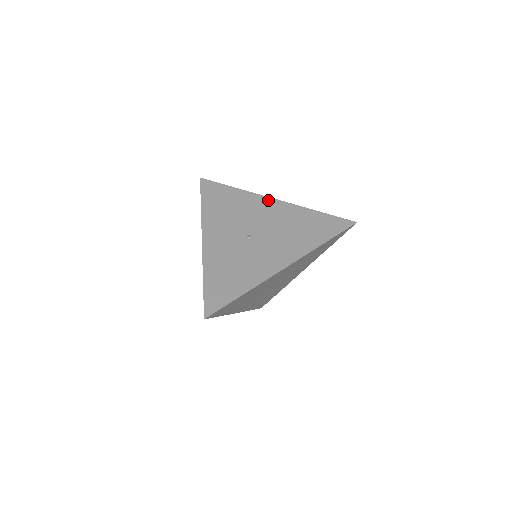
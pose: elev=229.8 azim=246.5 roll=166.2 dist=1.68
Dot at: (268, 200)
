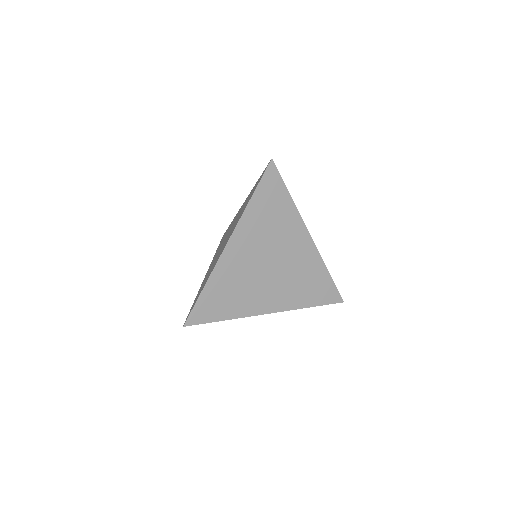
Dot at: occluded
